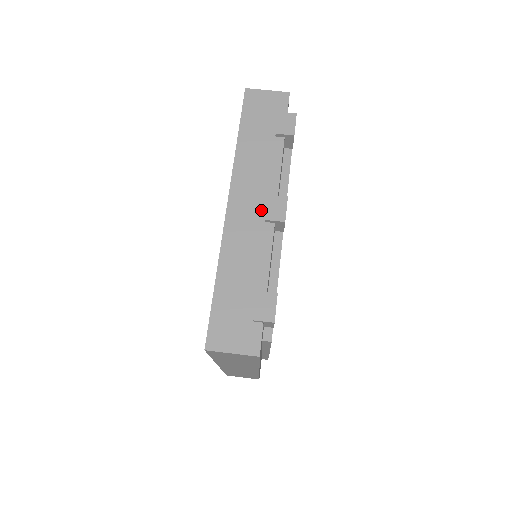
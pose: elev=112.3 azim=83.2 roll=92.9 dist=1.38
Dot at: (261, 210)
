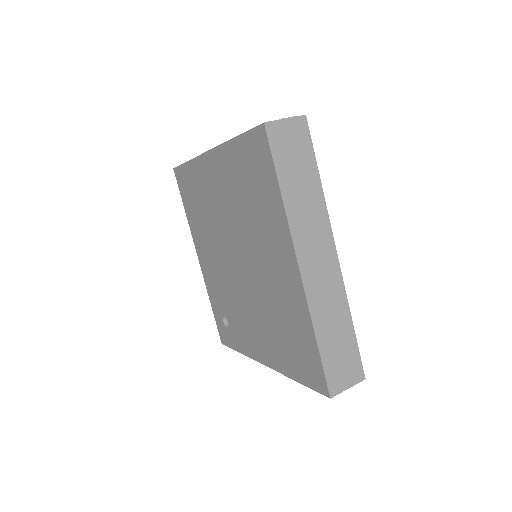
Dot at: occluded
